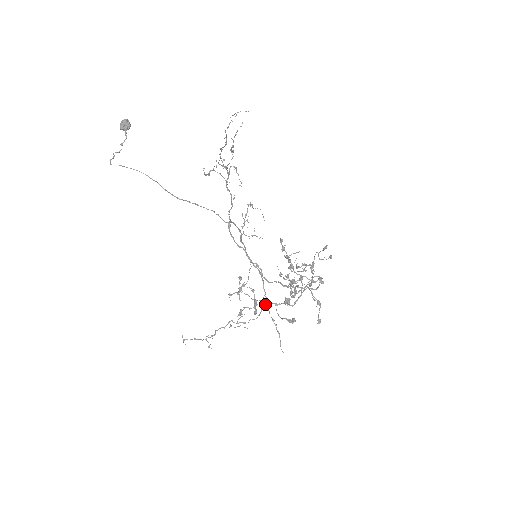
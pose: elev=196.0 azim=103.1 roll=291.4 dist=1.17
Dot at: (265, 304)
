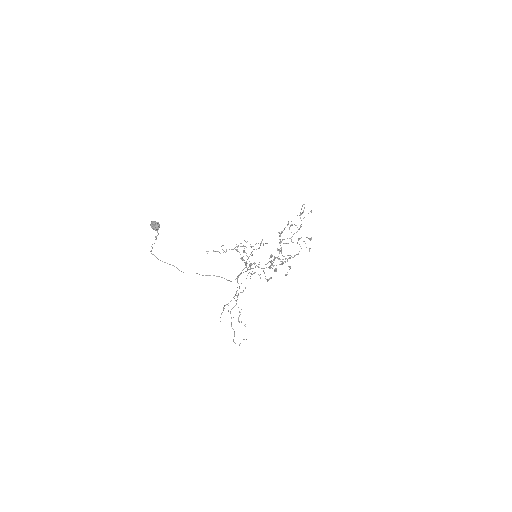
Dot at: occluded
